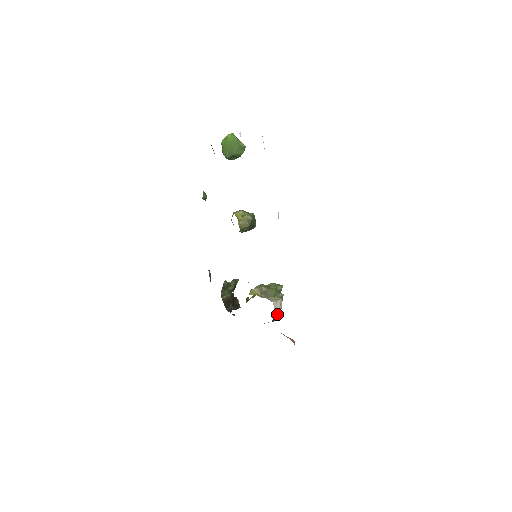
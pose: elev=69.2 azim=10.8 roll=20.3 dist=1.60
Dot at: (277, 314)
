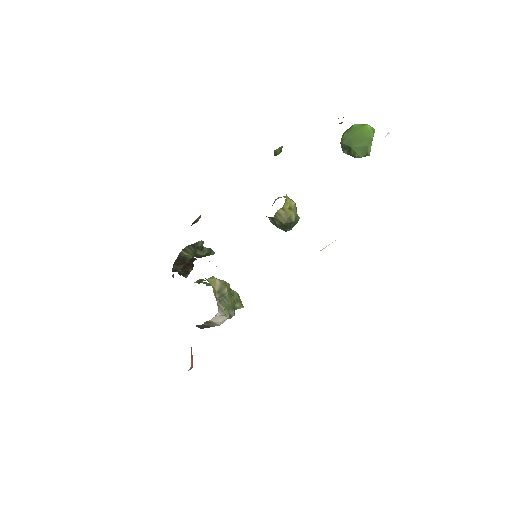
Dot at: (209, 325)
